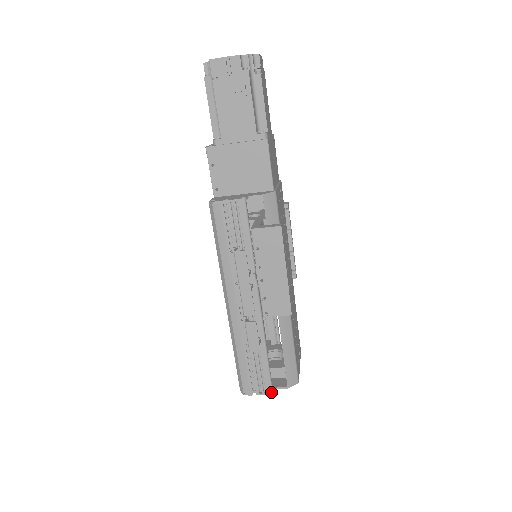
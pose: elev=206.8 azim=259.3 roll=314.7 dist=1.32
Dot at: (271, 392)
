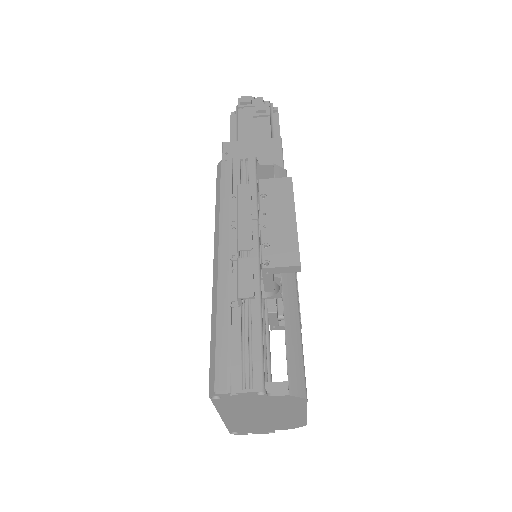
Dot at: (262, 386)
